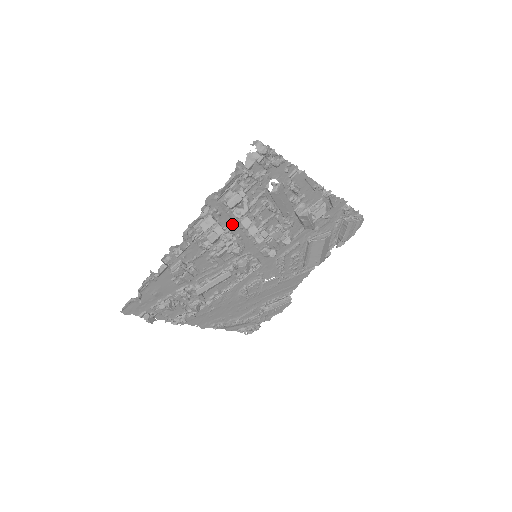
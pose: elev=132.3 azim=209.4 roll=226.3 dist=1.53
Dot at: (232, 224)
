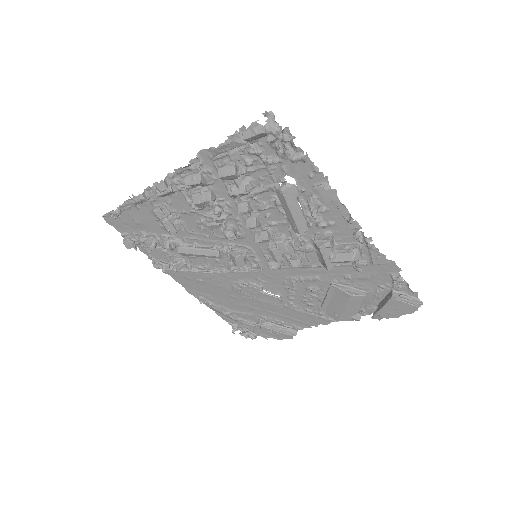
Dot at: (230, 200)
